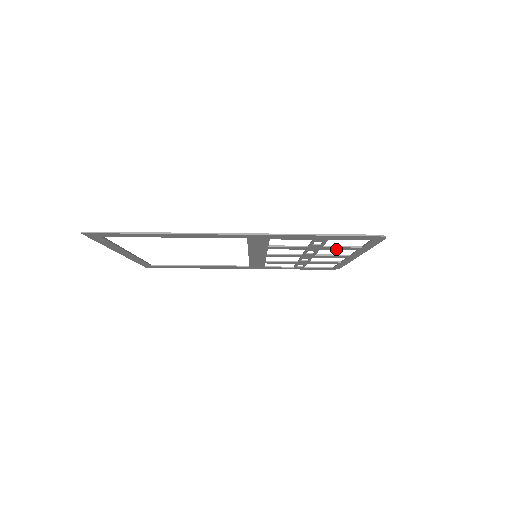
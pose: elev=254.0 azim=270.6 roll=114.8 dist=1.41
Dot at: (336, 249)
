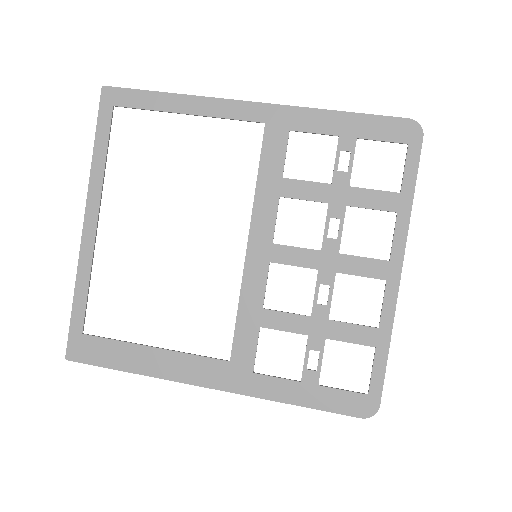
Dot at: (367, 205)
